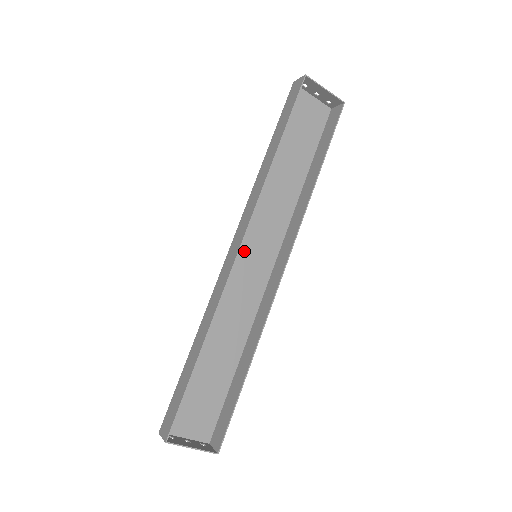
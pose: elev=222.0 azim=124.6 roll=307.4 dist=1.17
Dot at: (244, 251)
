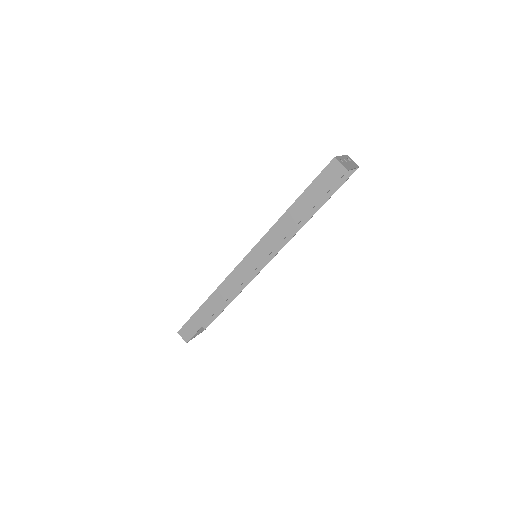
Dot at: occluded
